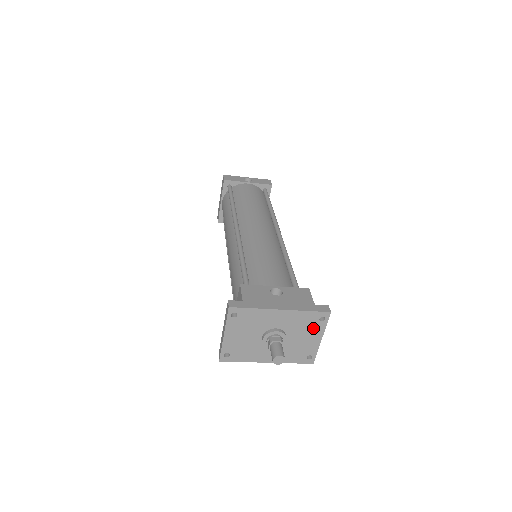
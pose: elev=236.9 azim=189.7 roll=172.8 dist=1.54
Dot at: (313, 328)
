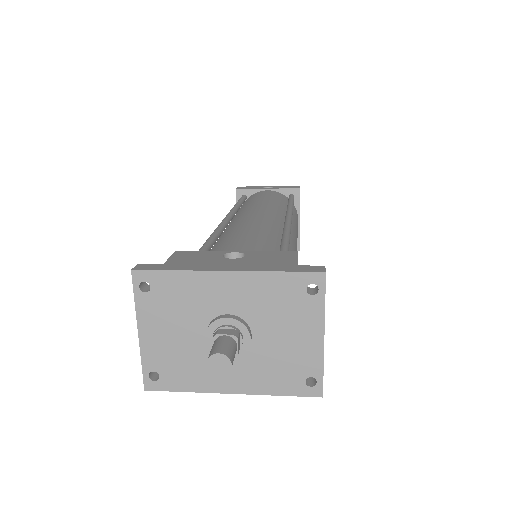
Dot at: (300, 312)
